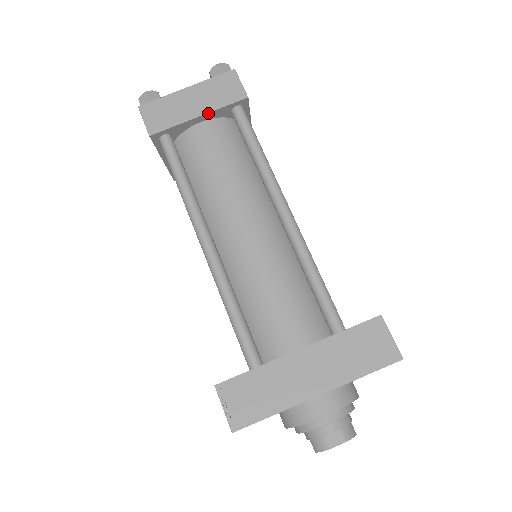
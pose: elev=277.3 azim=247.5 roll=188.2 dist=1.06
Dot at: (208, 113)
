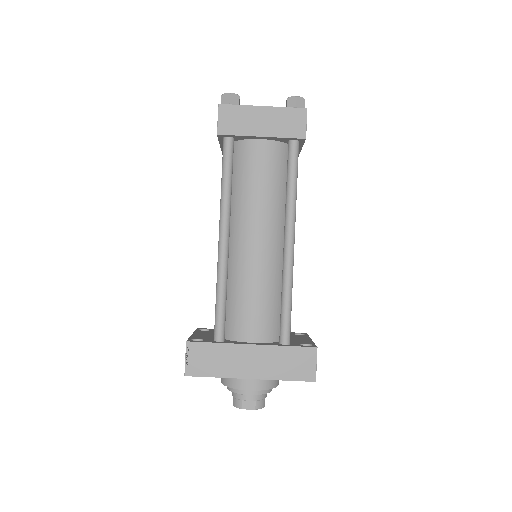
Dot at: (270, 137)
